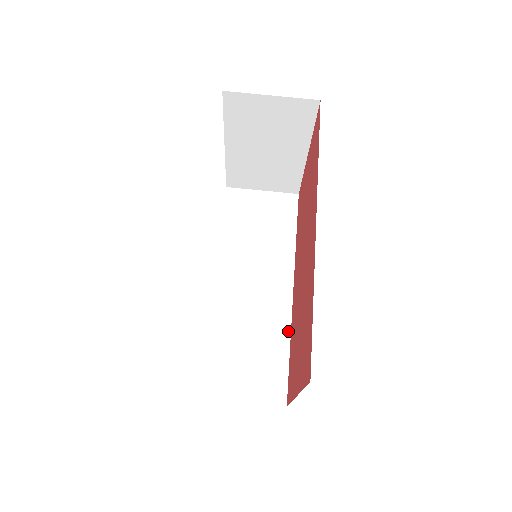
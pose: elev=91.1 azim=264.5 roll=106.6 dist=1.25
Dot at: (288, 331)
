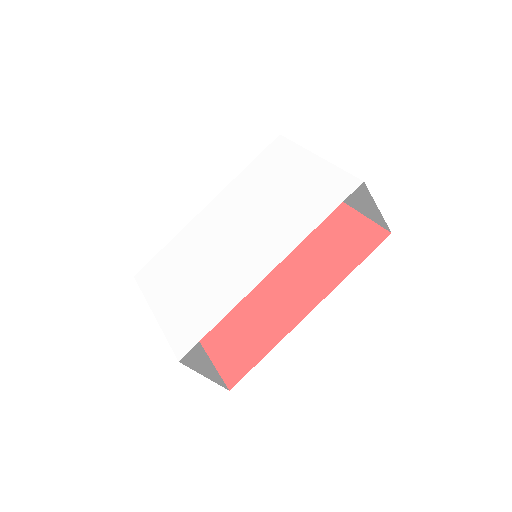
Dot at: occluded
